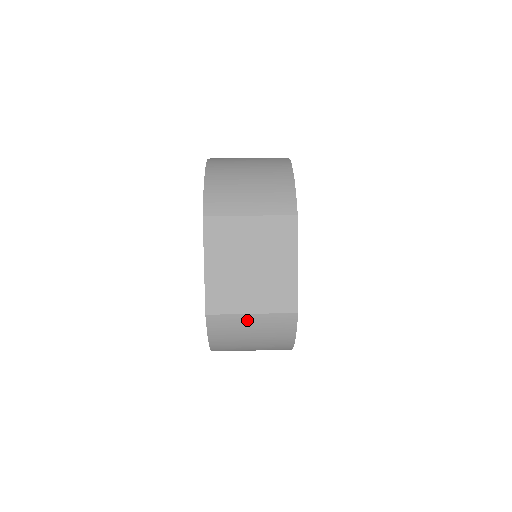
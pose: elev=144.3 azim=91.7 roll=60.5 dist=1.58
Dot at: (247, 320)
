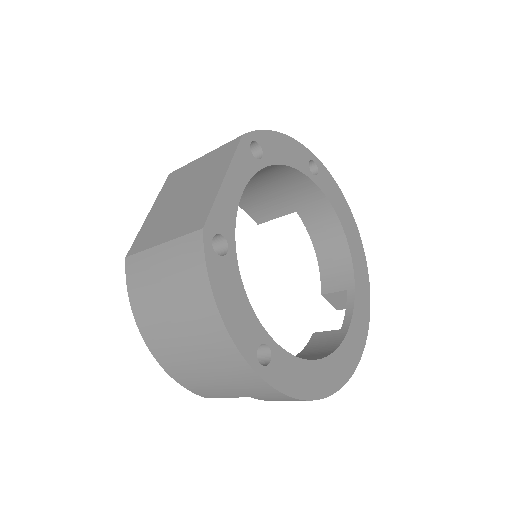
Dot at: (157, 257)
